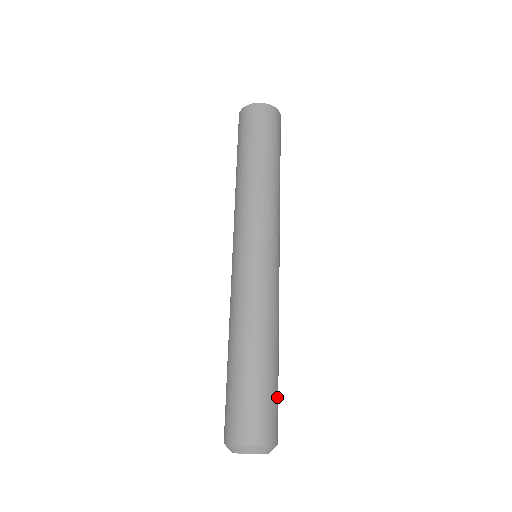
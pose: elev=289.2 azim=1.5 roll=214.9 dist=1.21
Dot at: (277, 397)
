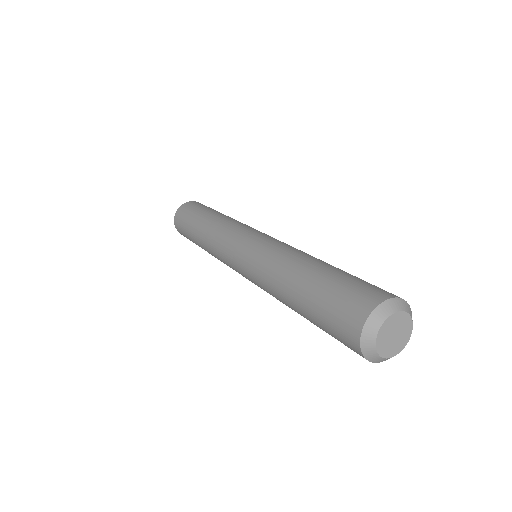
Dot at: occluded
